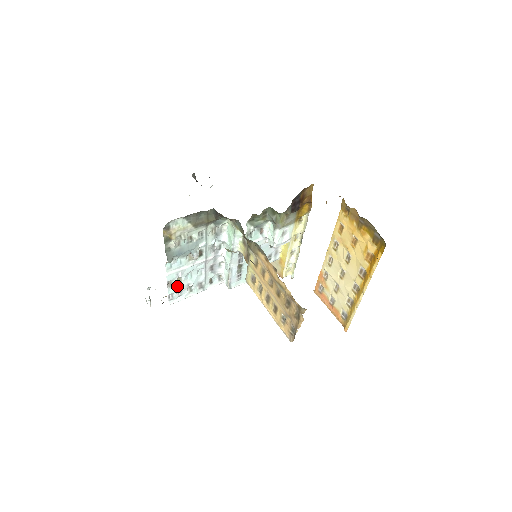
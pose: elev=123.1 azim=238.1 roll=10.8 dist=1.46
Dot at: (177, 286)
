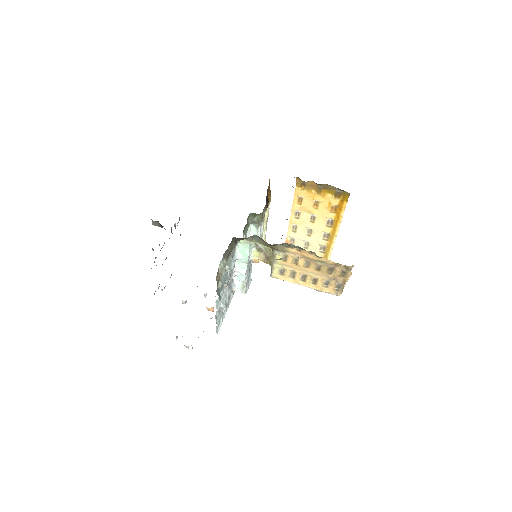
Dot at: (219, 316)
